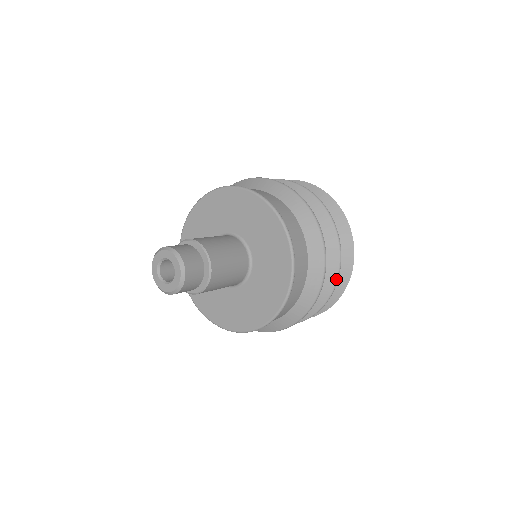
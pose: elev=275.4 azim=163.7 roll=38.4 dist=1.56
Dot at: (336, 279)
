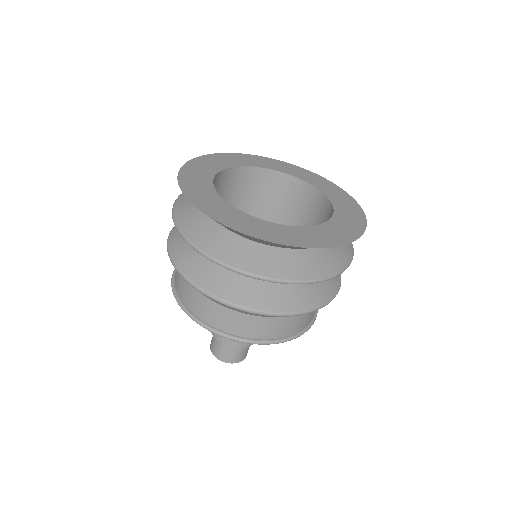
Dot at: occluded
